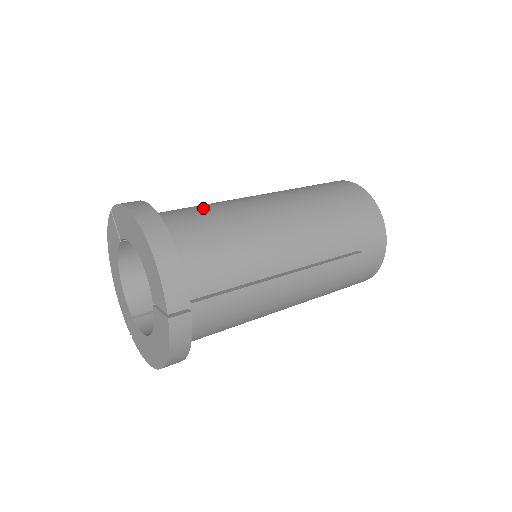
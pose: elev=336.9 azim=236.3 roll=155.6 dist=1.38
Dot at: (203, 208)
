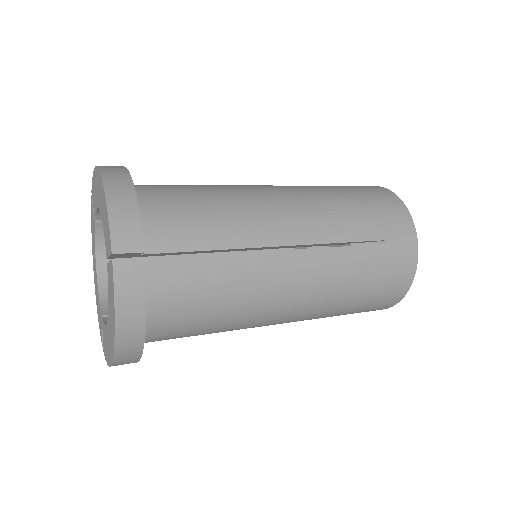
Dot at: occluded
